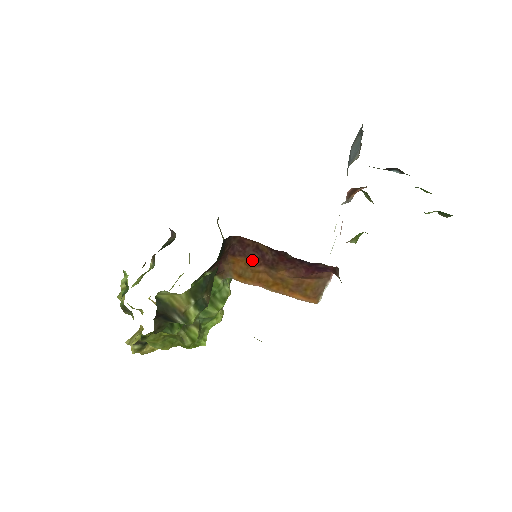
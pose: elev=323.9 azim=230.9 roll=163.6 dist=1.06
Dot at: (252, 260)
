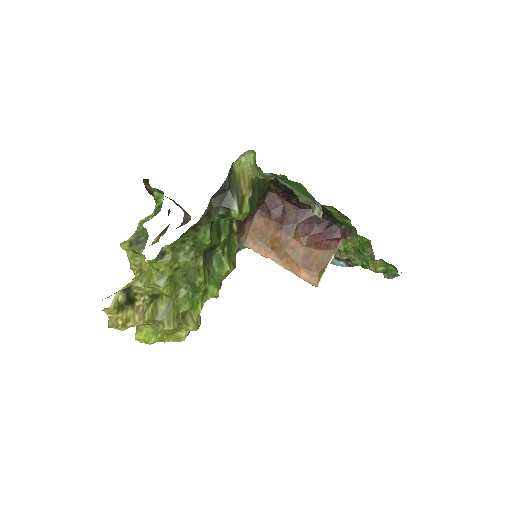
Dot at: (274, 223)
